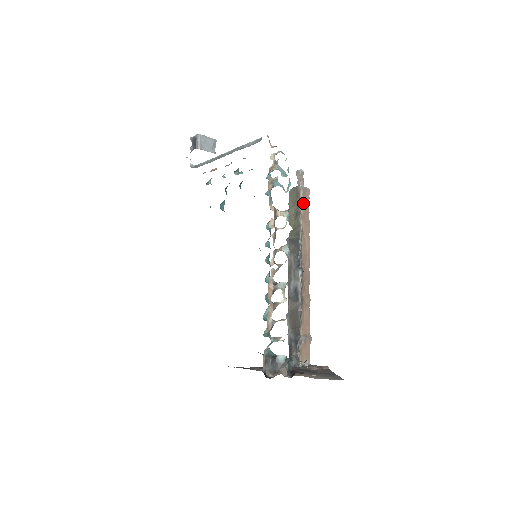
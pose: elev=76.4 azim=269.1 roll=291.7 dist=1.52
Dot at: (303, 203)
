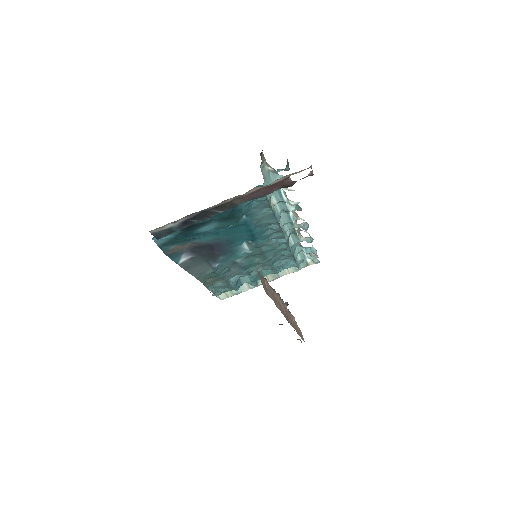
Dot at: (299, 330)
